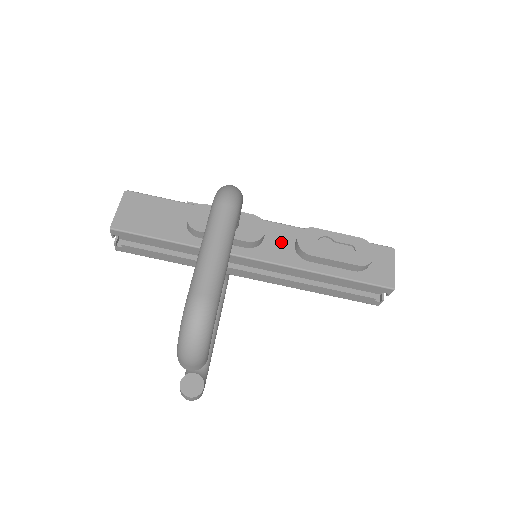
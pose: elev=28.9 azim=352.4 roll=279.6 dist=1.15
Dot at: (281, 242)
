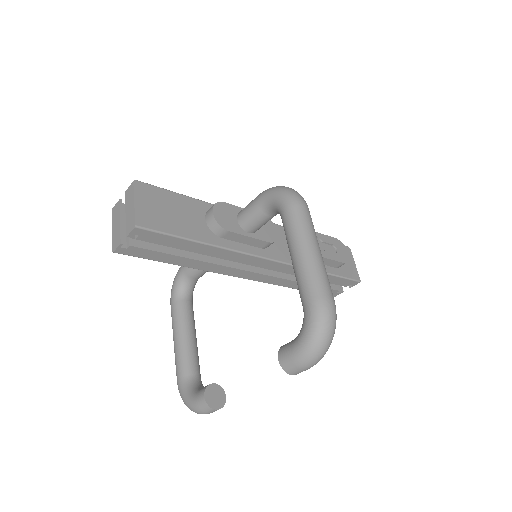
Dot at: (283, 242)
